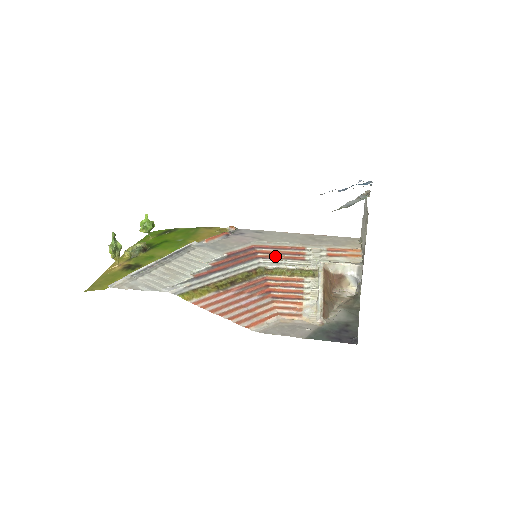
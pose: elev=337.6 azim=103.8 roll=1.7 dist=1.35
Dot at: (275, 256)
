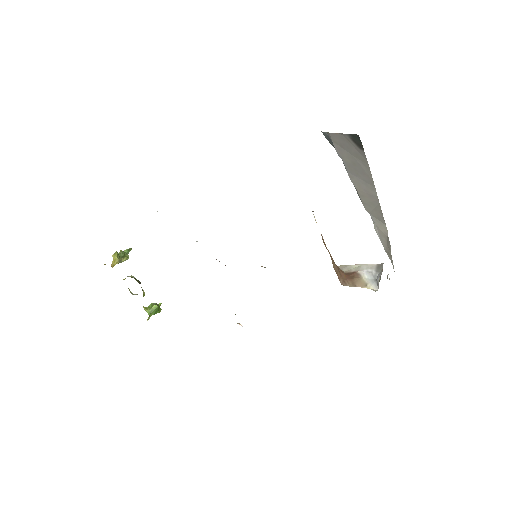
Dot at: occluded
